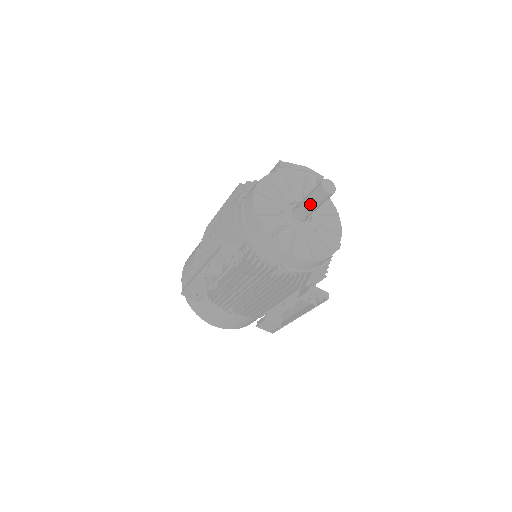
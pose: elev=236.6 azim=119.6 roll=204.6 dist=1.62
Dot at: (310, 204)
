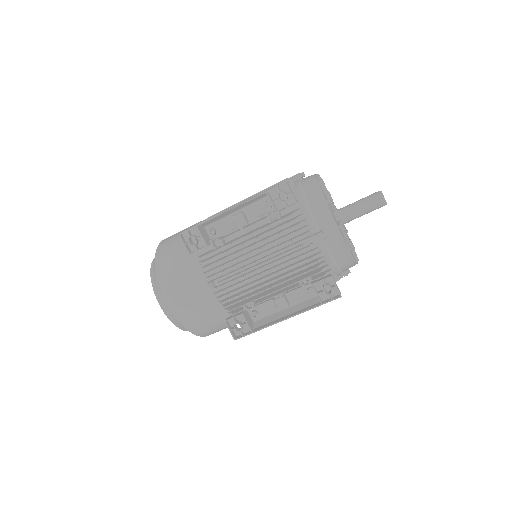
Dot at: (360, 205)
